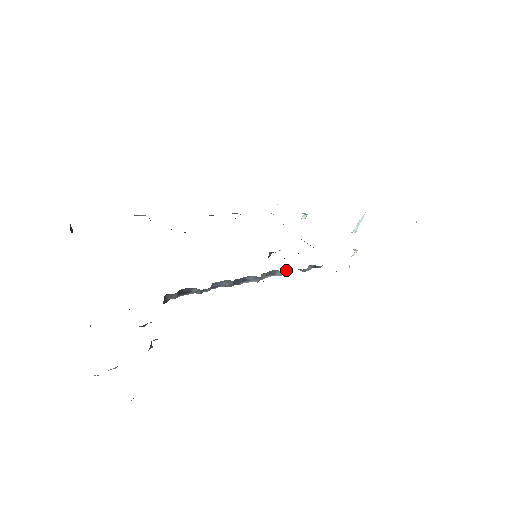
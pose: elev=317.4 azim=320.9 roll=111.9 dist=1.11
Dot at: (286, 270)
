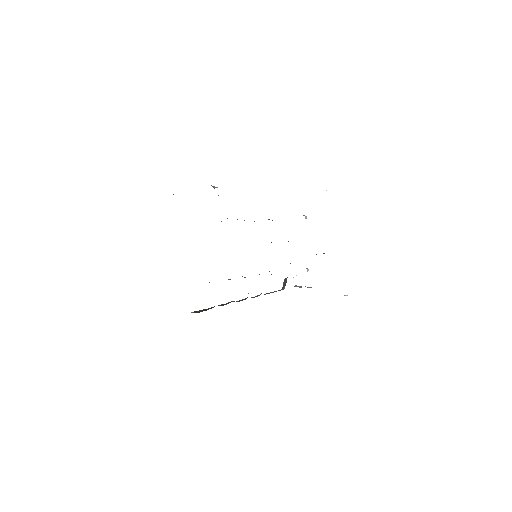
Dot at: occluded
